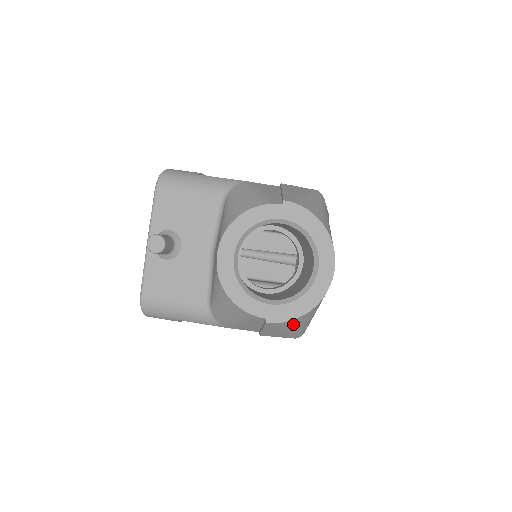
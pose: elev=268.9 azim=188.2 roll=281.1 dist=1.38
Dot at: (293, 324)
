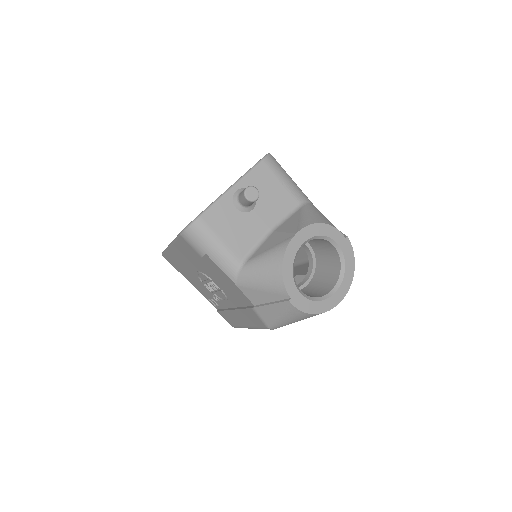
Dot at: (295, 315)
